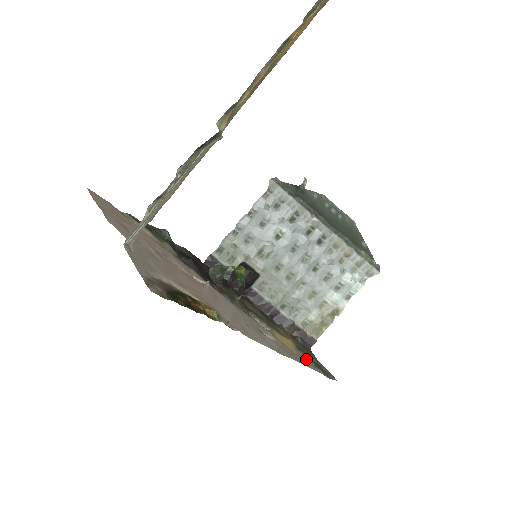
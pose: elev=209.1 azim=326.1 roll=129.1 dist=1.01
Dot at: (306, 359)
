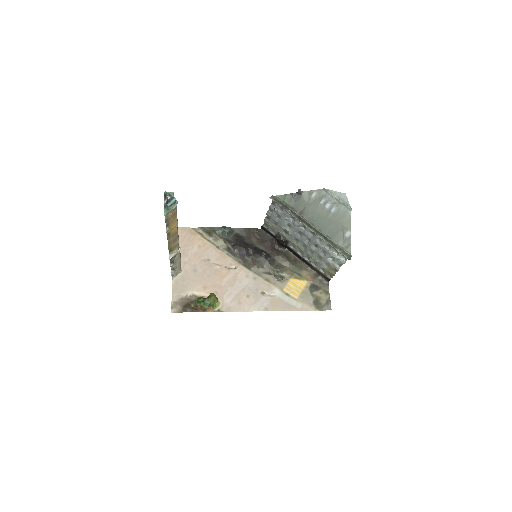
Dot at: (305, 299)
